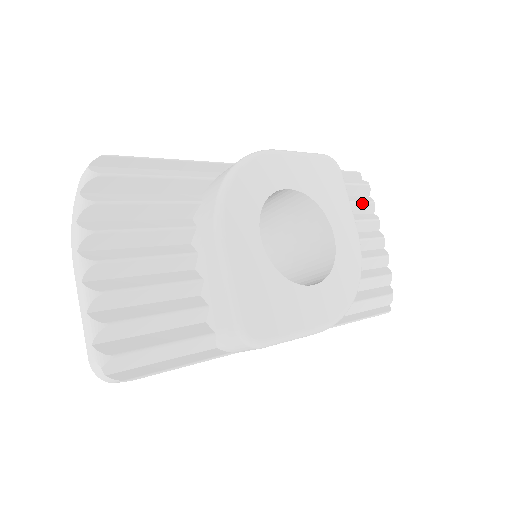
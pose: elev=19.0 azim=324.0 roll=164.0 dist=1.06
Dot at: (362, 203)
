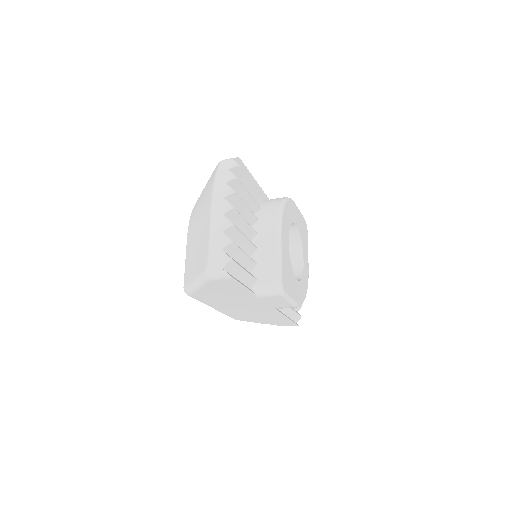
Dot at: occluded
